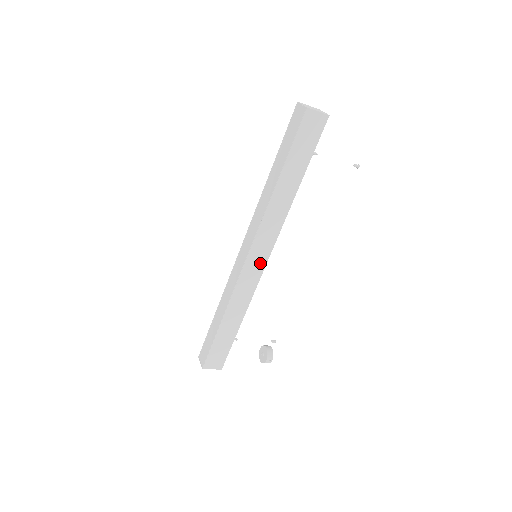
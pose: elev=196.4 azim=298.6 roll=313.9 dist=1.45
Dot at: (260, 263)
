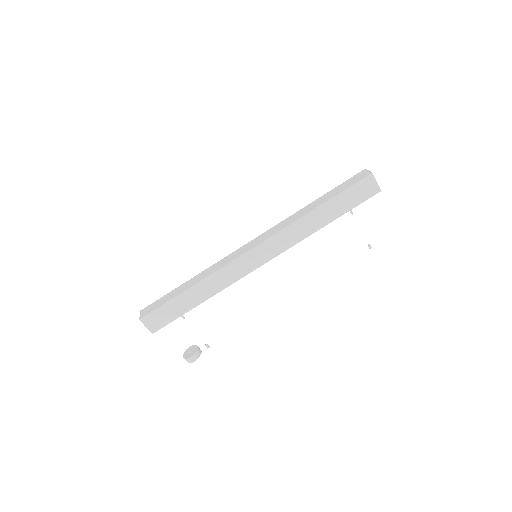
Dot at: (257, 262)
